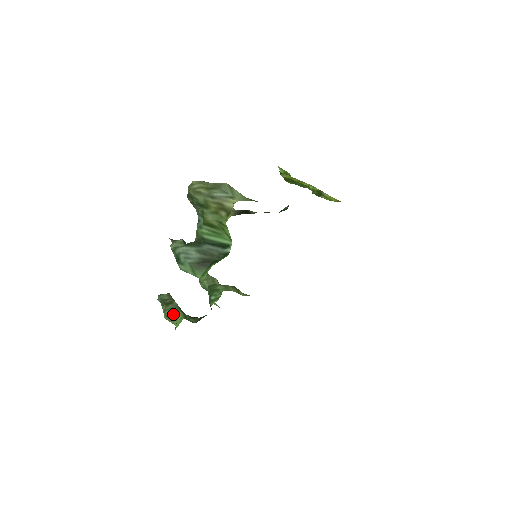
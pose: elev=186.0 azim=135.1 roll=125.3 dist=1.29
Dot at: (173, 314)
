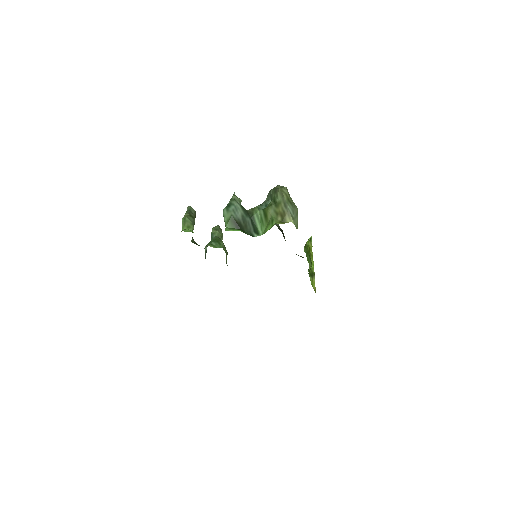
Dot at: (189, 223)
